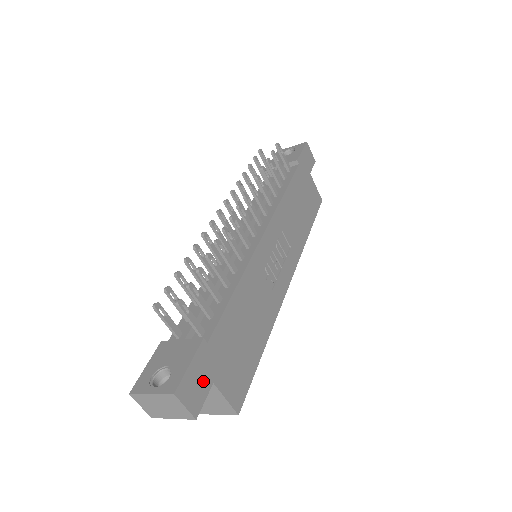
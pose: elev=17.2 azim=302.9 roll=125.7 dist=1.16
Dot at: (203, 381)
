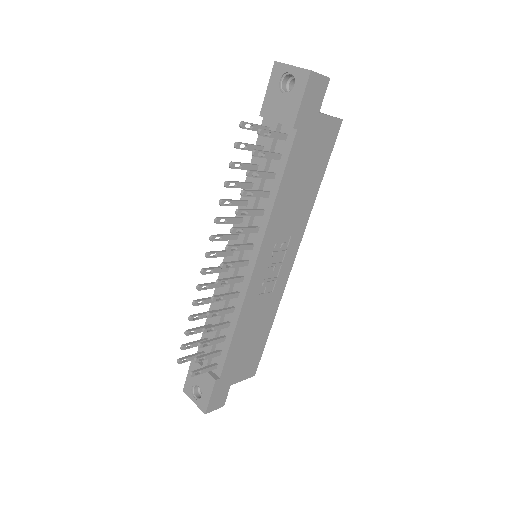
Dot at: (223, 392)
